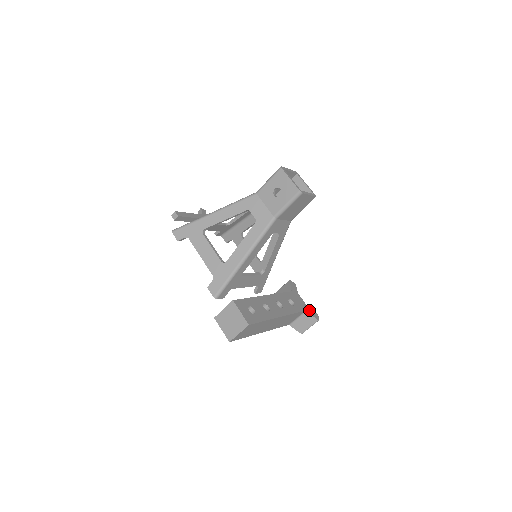
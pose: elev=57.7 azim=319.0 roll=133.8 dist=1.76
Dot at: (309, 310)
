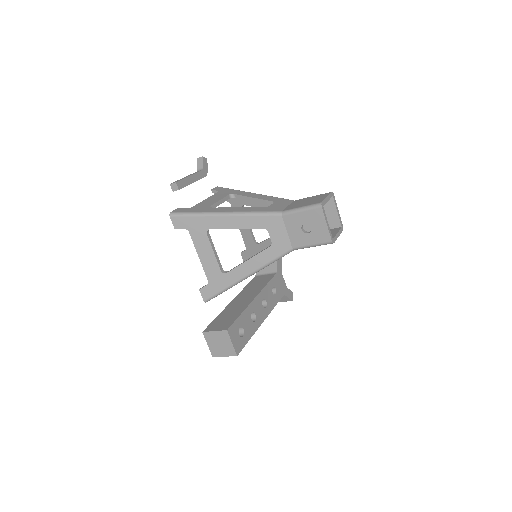
Dot at: (287, 291)
